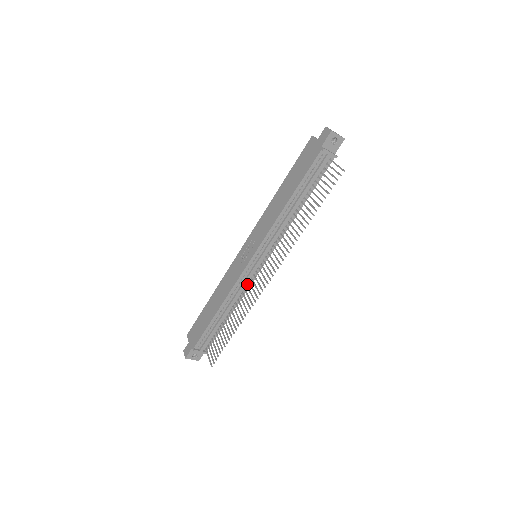
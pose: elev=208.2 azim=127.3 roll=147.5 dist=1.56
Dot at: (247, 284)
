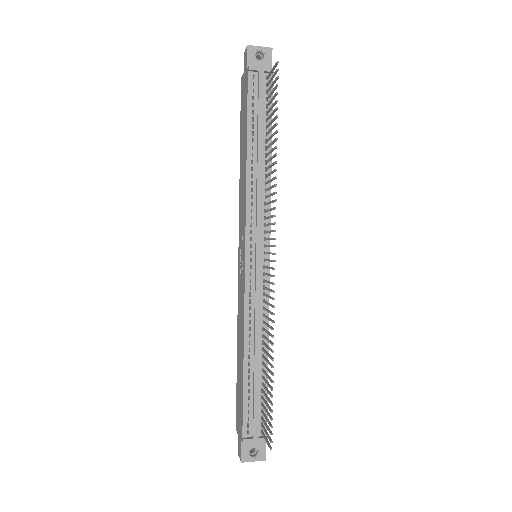
Dot at: (263, 299)
